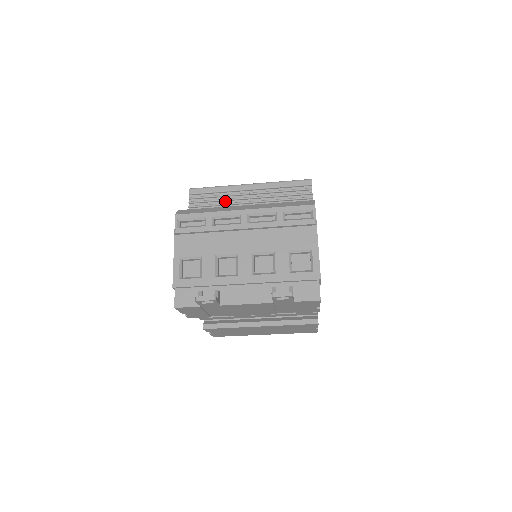
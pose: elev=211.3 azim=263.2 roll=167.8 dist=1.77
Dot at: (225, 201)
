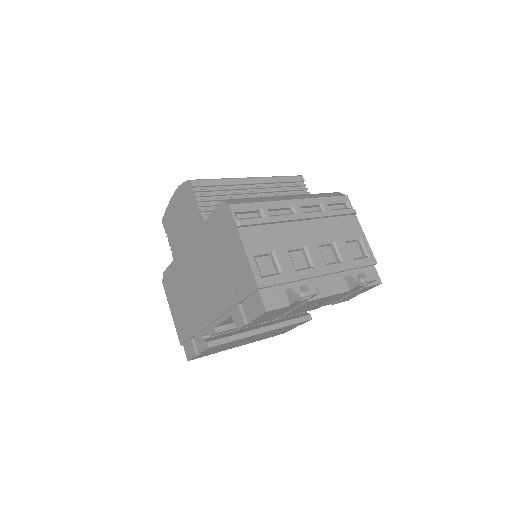
Dot at: (232, 195)
